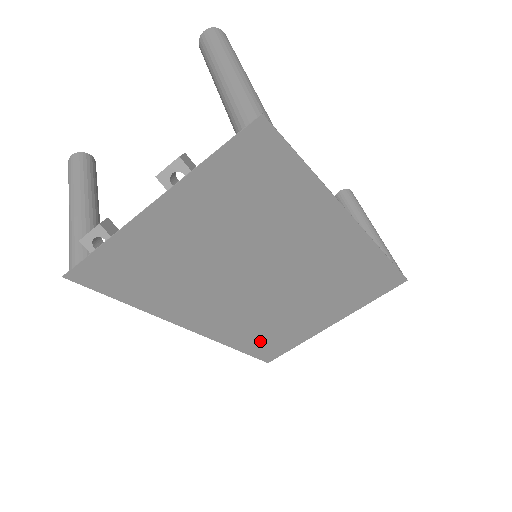
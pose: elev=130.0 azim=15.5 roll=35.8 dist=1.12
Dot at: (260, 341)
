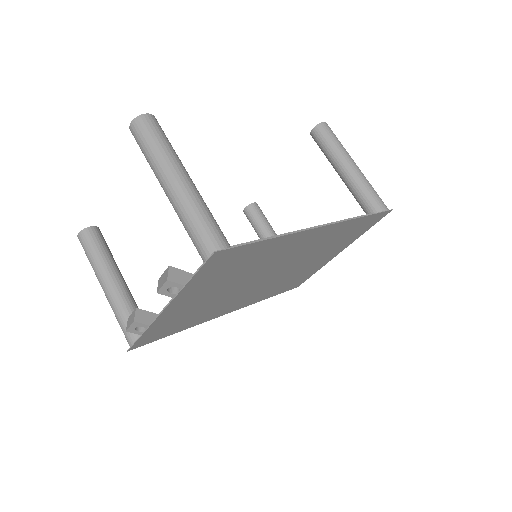
Dot at: (285, 287)
